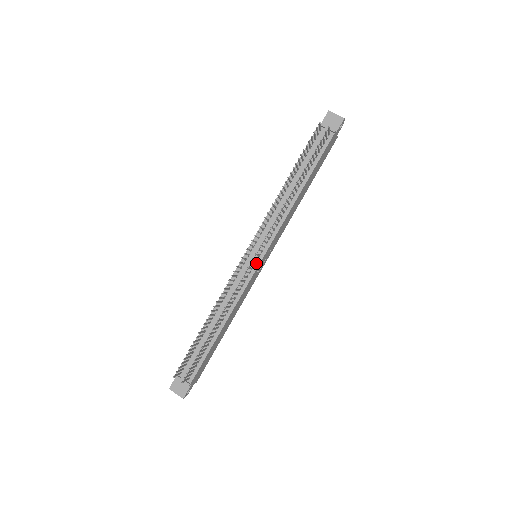
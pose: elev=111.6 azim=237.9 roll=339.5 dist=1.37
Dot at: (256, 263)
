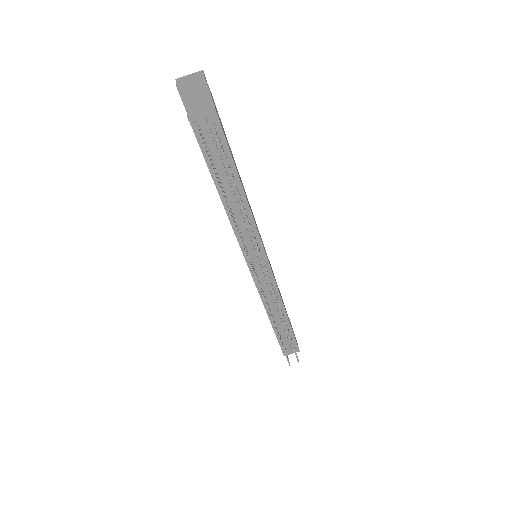
Dot at: (266, 266)
